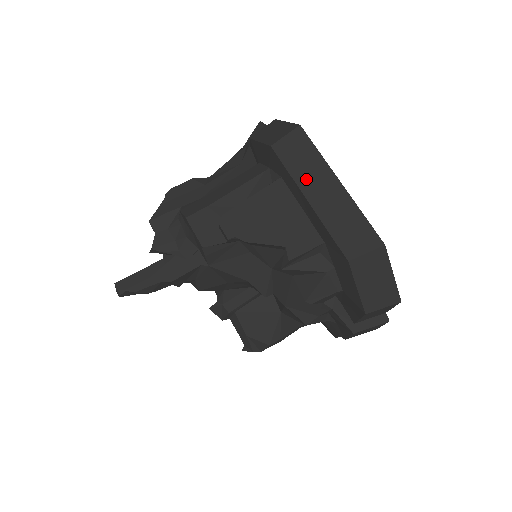
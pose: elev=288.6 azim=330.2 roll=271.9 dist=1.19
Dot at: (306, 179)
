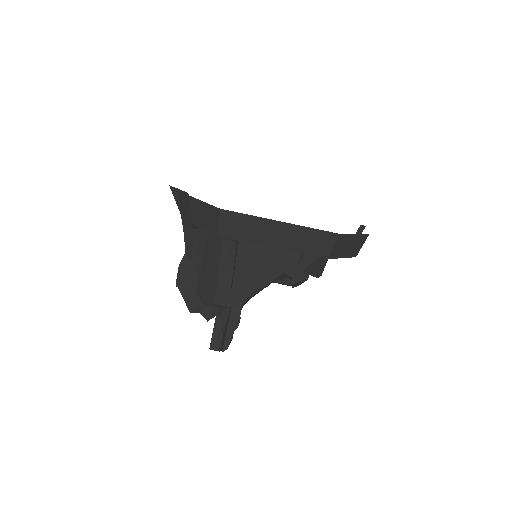
Dot at: (259, 237)
